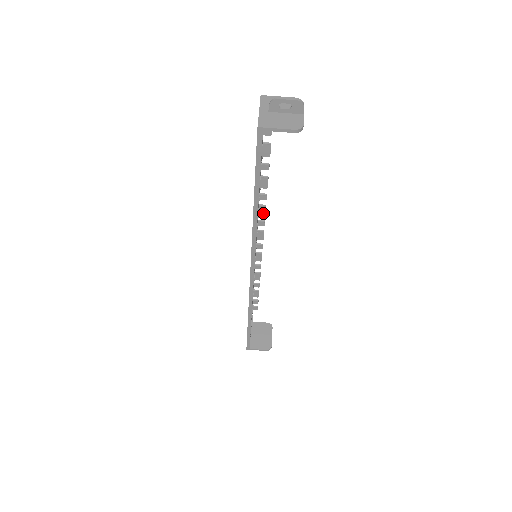
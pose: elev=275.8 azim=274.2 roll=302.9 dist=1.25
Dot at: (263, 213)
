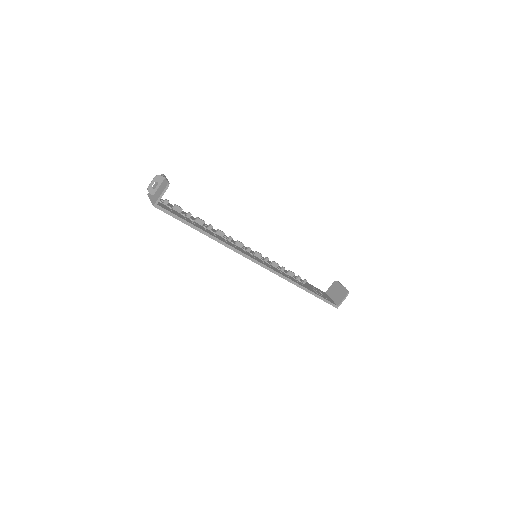
Dot at: (222, 234)
